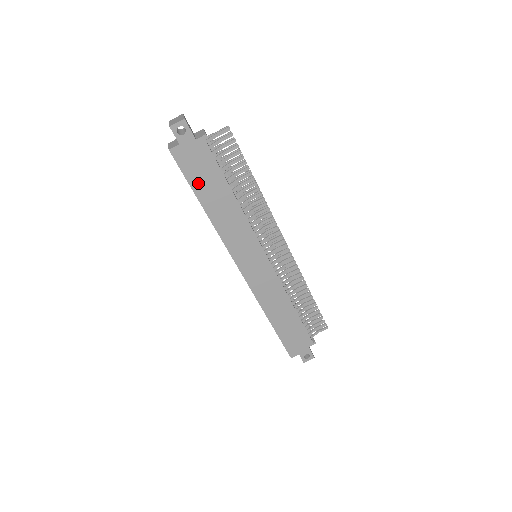
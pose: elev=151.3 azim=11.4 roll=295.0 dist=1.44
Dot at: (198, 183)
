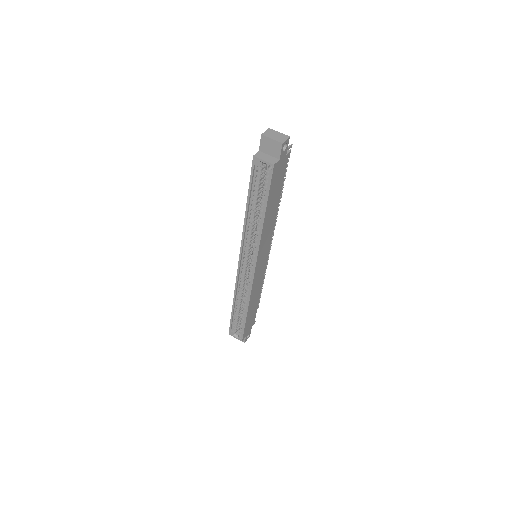
Dot at: (271, 195)
